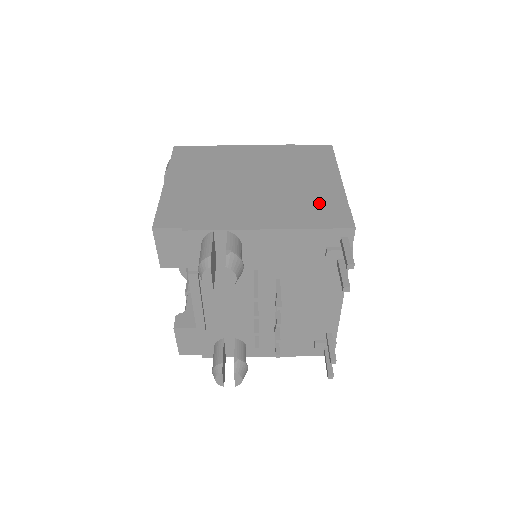
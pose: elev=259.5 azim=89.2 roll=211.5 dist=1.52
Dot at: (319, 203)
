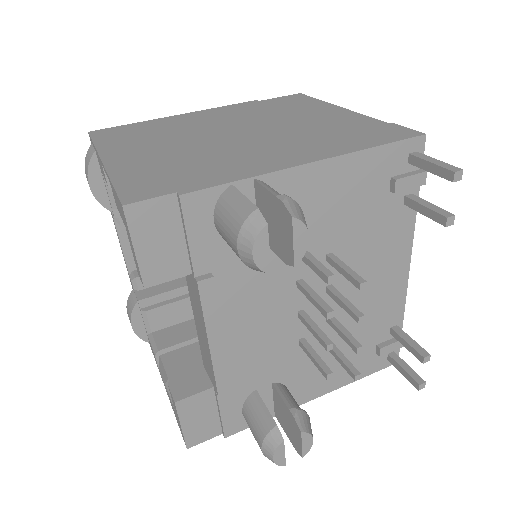
Dot at: (349, 129)
